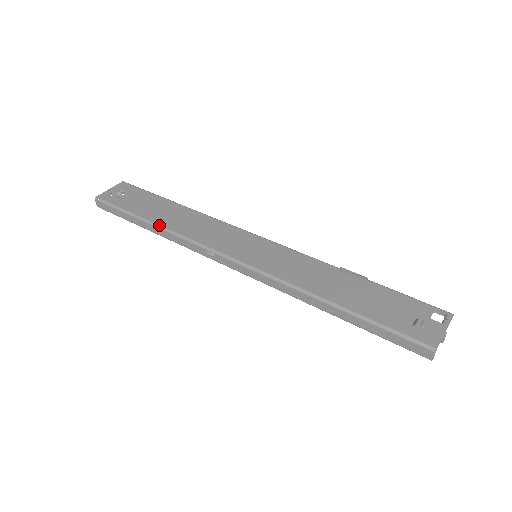
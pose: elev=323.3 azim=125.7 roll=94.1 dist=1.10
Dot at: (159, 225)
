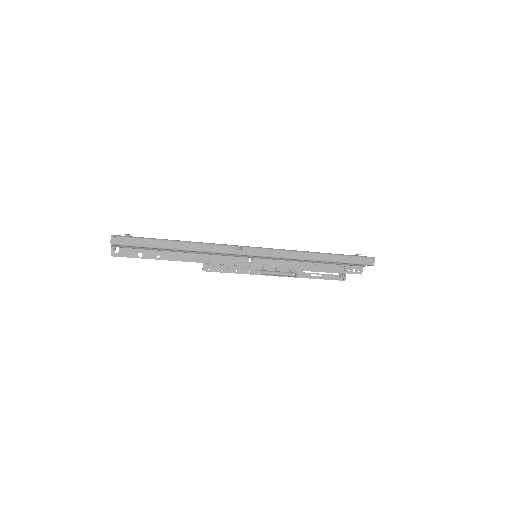
Dot at: (189, 241)
